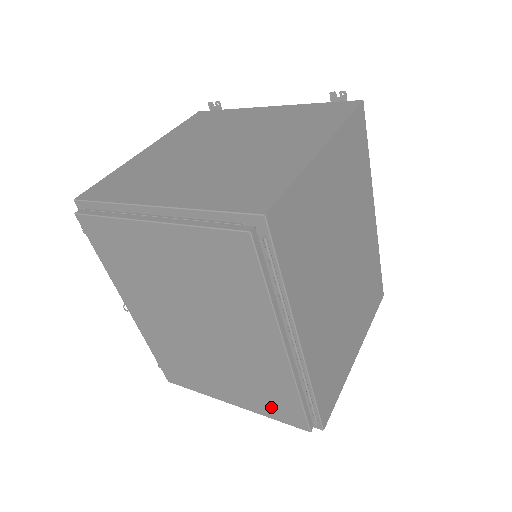
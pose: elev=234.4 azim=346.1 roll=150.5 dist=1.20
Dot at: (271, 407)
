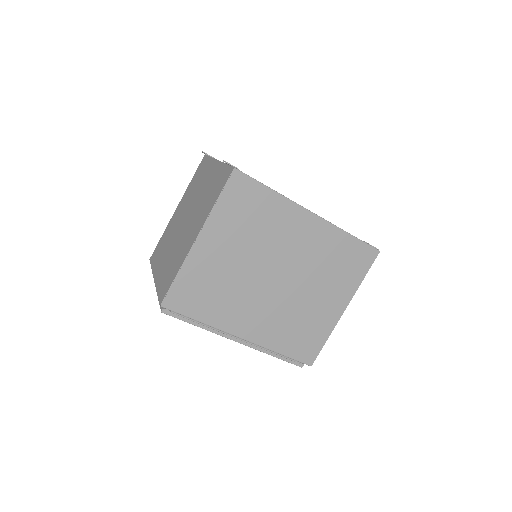
Dot at: occluded
